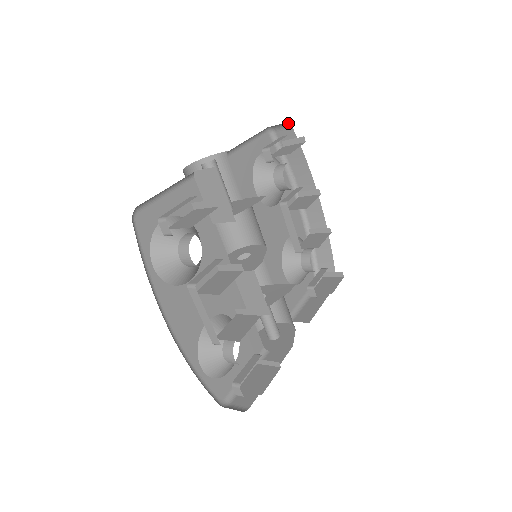
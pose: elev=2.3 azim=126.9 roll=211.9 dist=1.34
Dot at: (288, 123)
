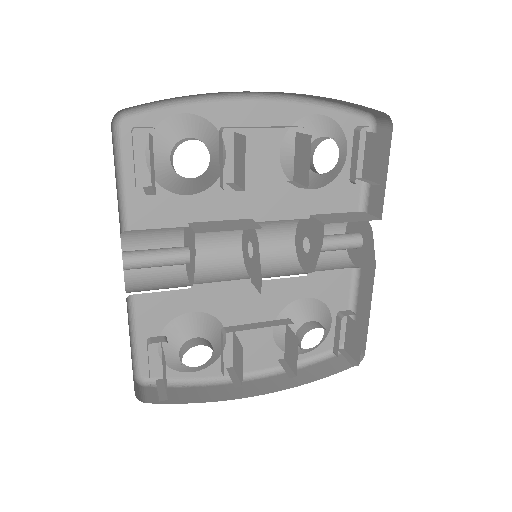
Dot at: occluded
